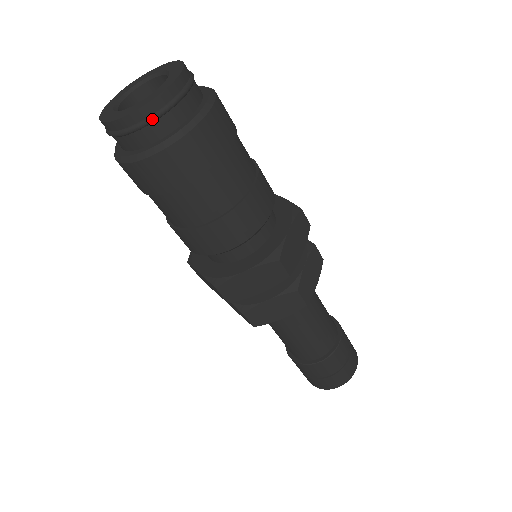
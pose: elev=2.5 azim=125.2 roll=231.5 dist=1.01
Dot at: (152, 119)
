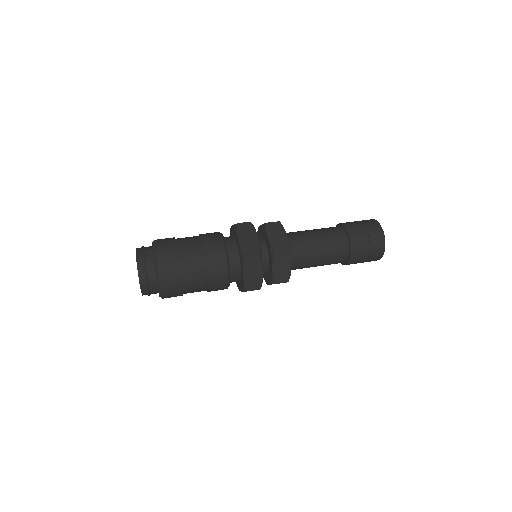
Dot at: (149, 295)
